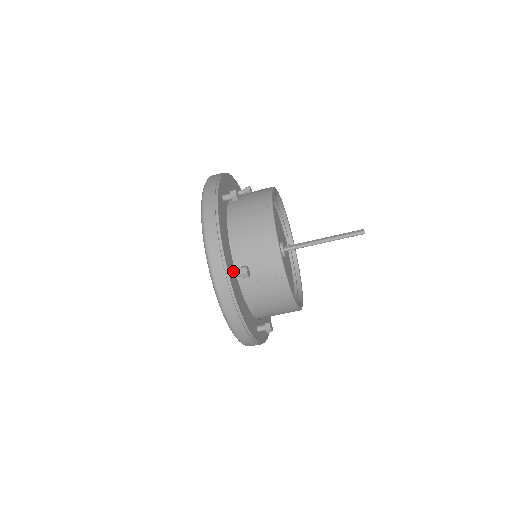
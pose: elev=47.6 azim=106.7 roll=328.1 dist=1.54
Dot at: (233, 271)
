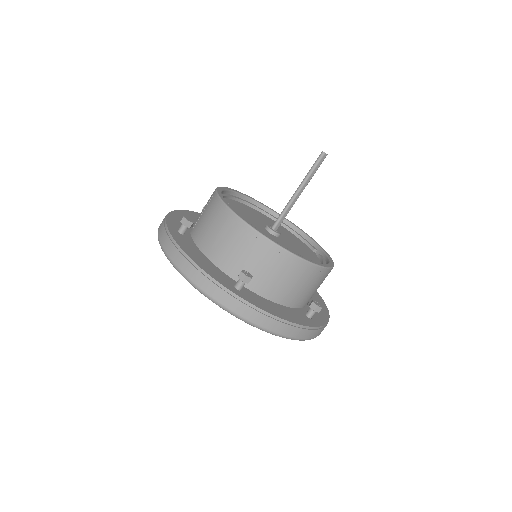
Dot at: (180, 229)
